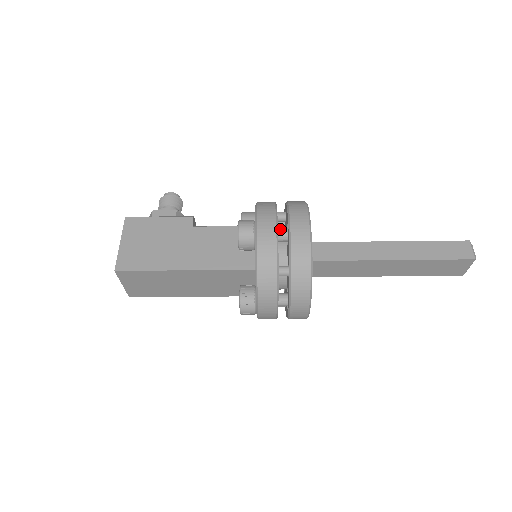
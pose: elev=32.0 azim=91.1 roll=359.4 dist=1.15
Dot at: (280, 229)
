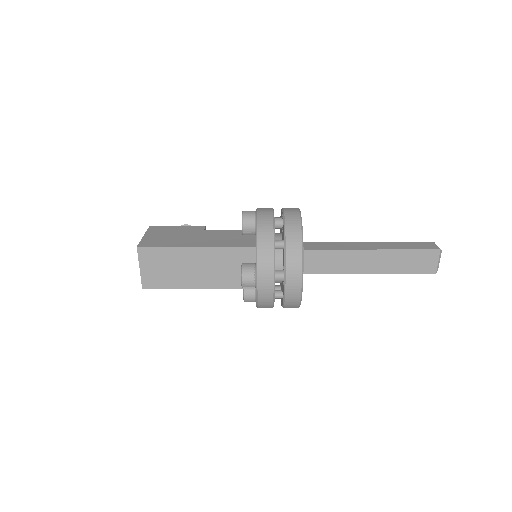
Dot at: (276, 217)
